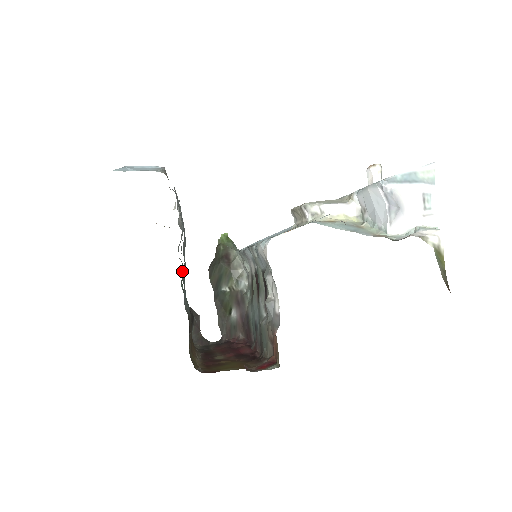
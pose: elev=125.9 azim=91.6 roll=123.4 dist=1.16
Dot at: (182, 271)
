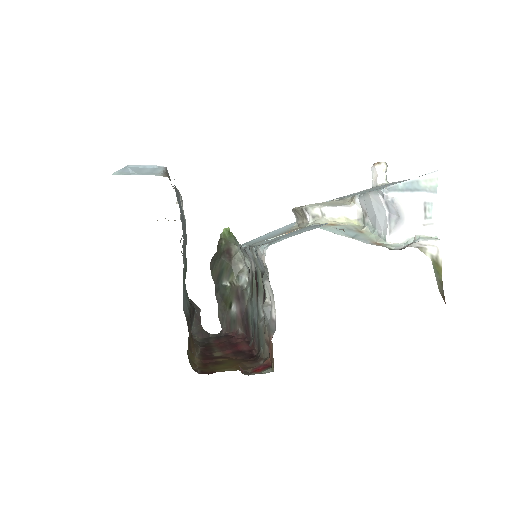
Dot at: occluded
